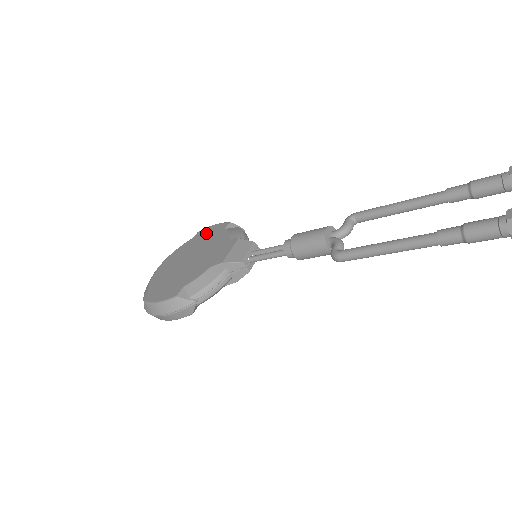
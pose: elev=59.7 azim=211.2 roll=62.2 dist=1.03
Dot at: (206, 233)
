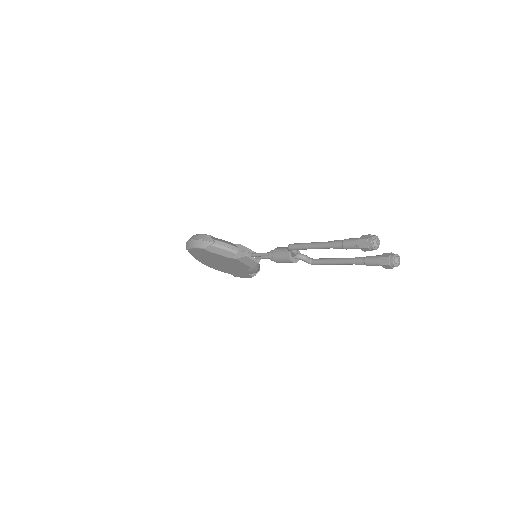
Dot at: occluded
